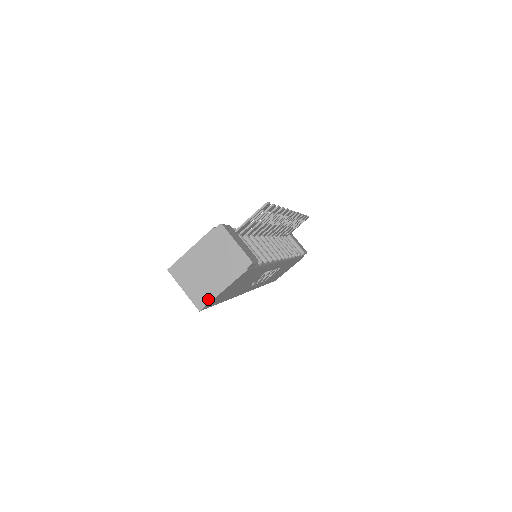
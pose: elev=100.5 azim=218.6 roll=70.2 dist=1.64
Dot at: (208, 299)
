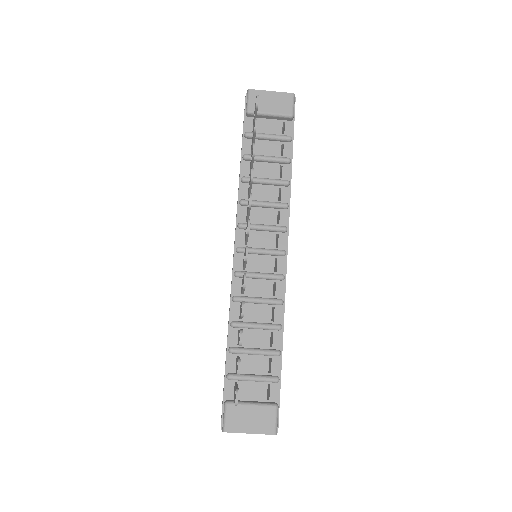
Dot at: occluded
